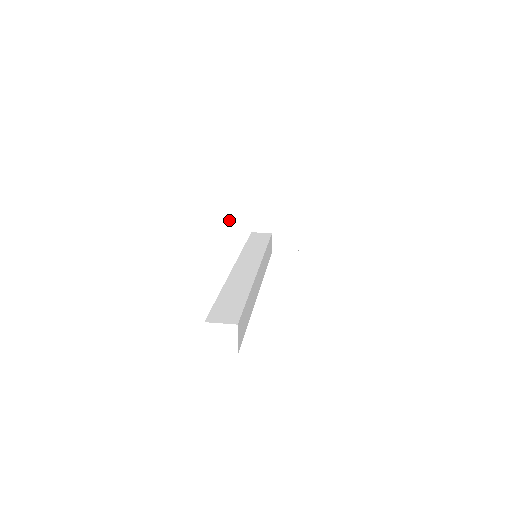
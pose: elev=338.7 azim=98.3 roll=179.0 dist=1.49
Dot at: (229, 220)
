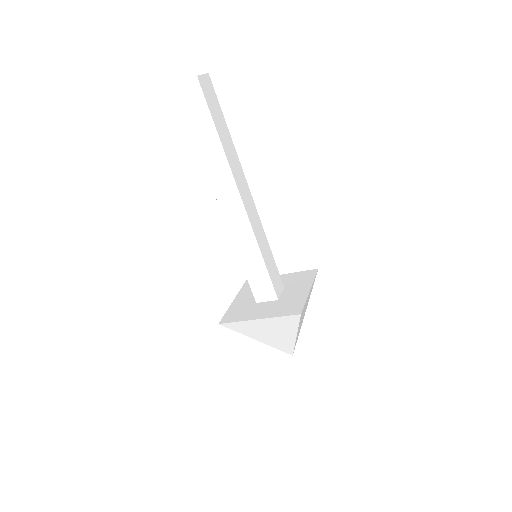
Dot at: (245, 288)
